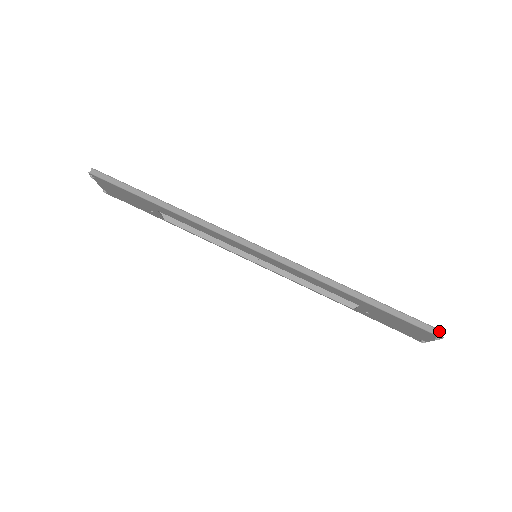
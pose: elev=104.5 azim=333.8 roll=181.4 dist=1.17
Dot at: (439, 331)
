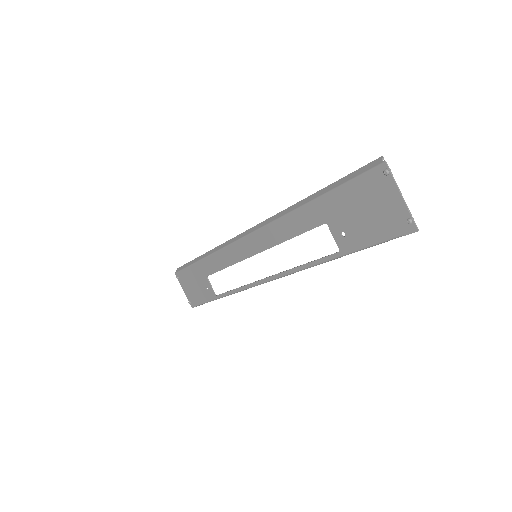
Dot at: (378, 159)
